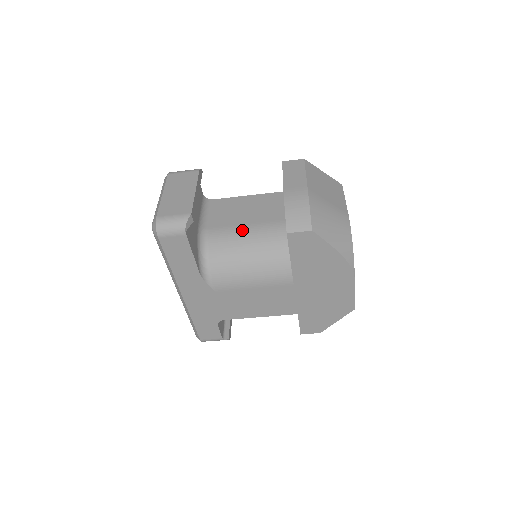
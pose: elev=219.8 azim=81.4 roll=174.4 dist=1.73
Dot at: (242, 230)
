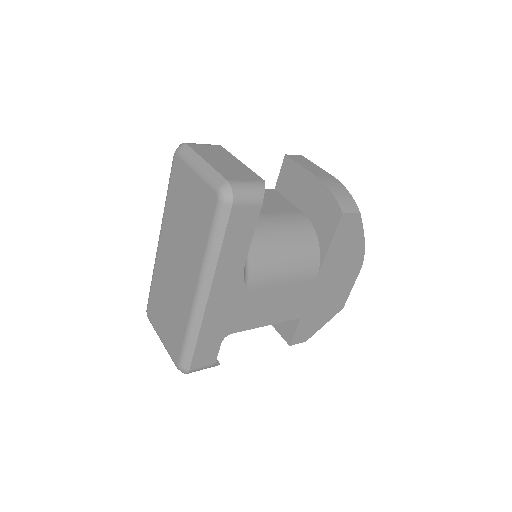
Dot at: (268, 218)
